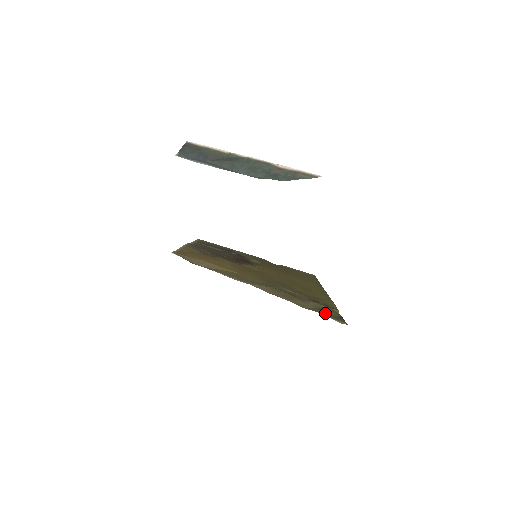
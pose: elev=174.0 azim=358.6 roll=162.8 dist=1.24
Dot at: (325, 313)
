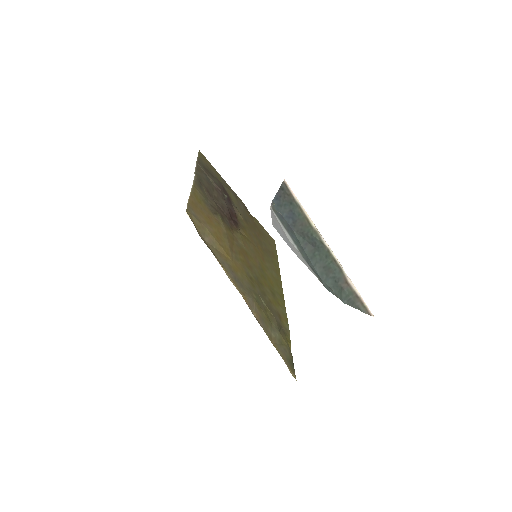
Dot at: (285, 356)
